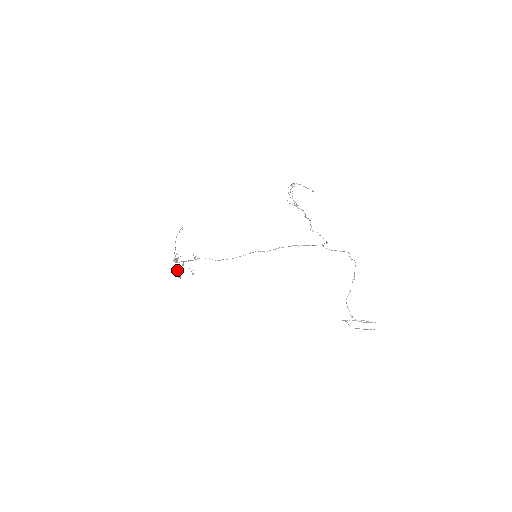
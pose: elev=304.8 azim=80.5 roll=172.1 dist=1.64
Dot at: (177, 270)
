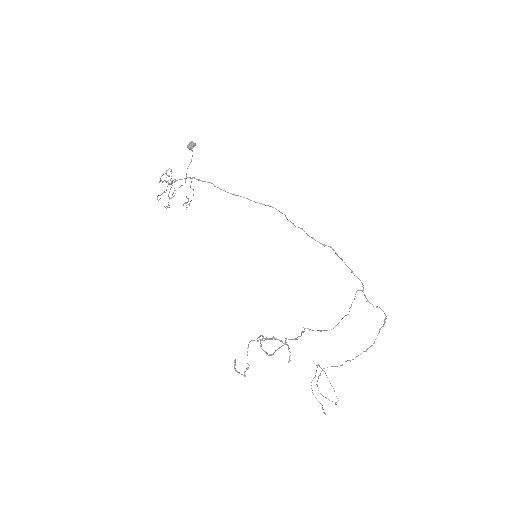
Dot at: occluded
